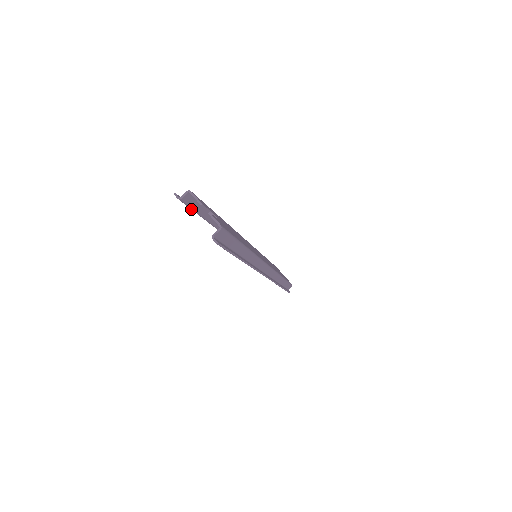
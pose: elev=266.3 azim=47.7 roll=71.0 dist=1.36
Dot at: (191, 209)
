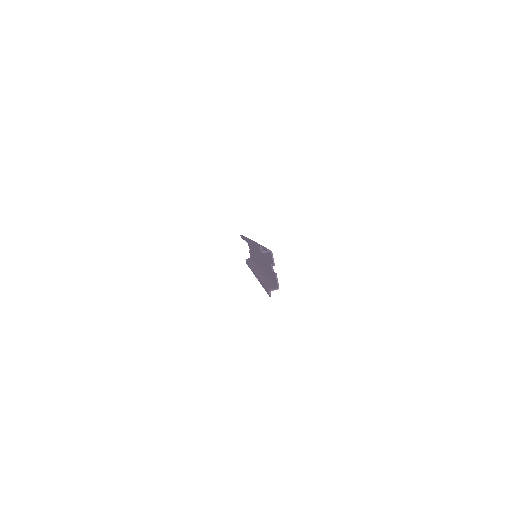
Dot at: (258, 249)
